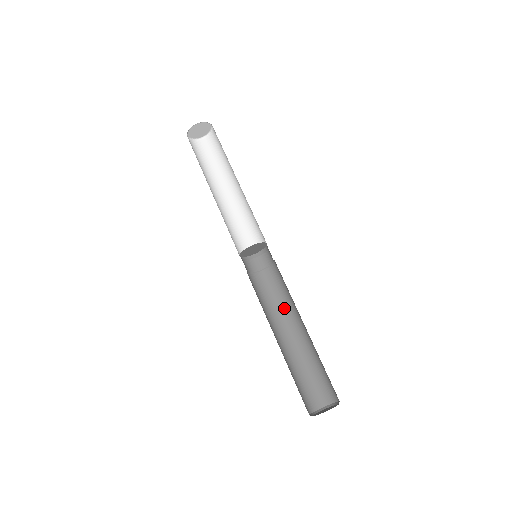
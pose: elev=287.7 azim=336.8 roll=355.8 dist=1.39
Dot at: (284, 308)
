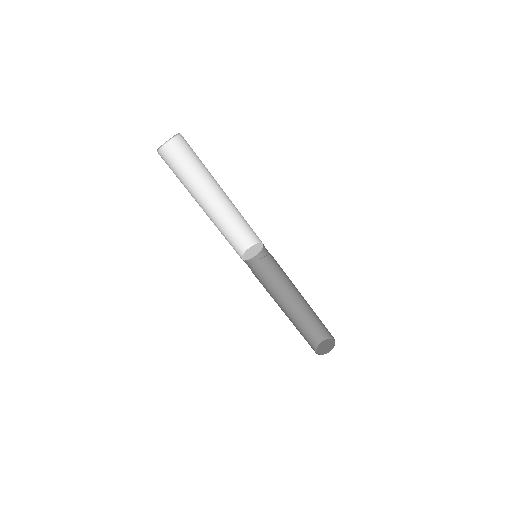
Dot at: (279, 287)
